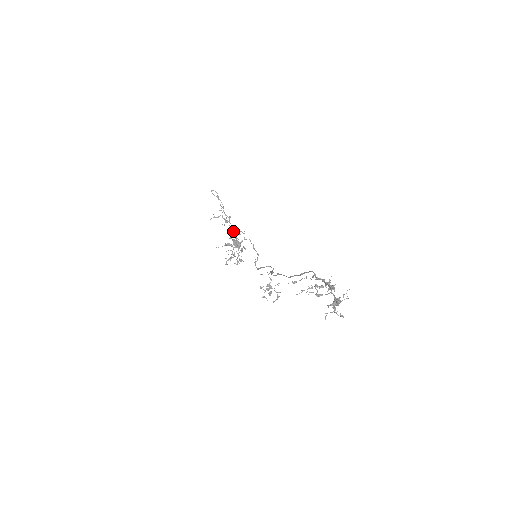
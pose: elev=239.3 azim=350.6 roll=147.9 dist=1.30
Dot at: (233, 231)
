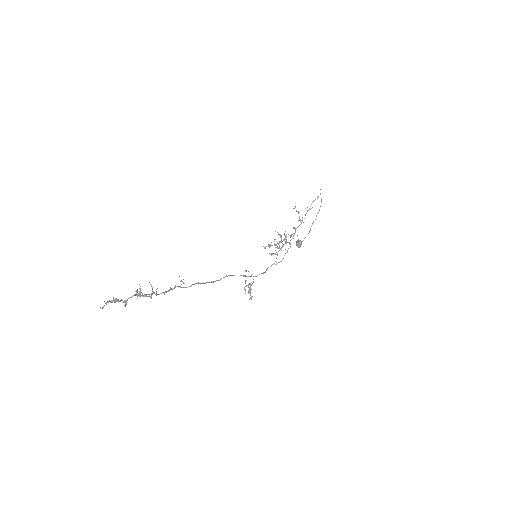
Dot at: (309, 232)
